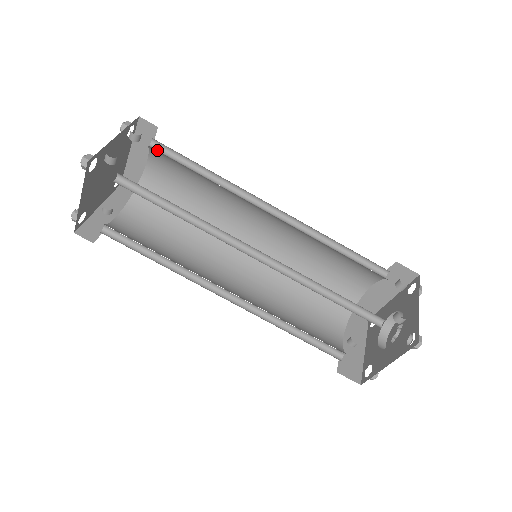
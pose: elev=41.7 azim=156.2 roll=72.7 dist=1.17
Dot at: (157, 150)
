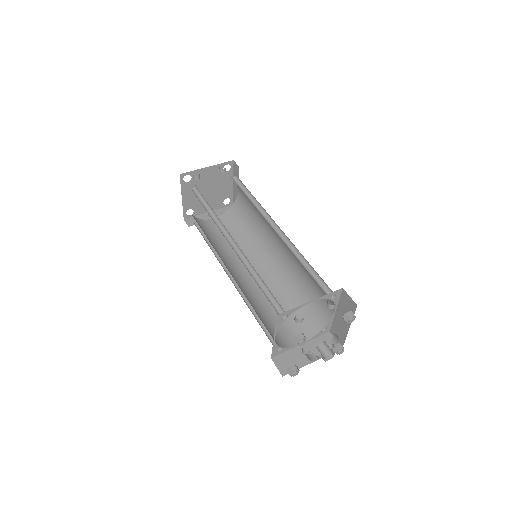
Dot at: (235, 180)
